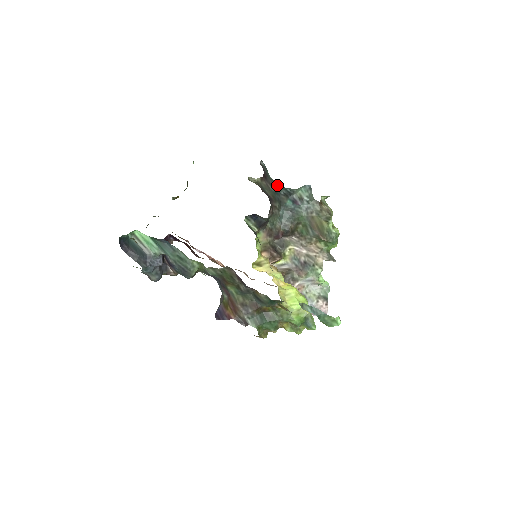
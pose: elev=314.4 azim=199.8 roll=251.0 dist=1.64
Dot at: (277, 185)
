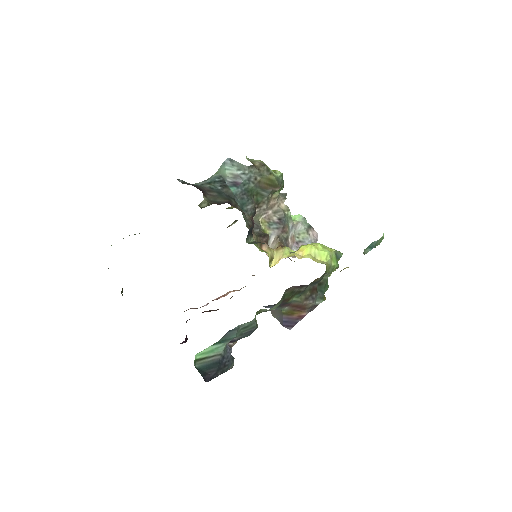
Dot at: (208, 186)
